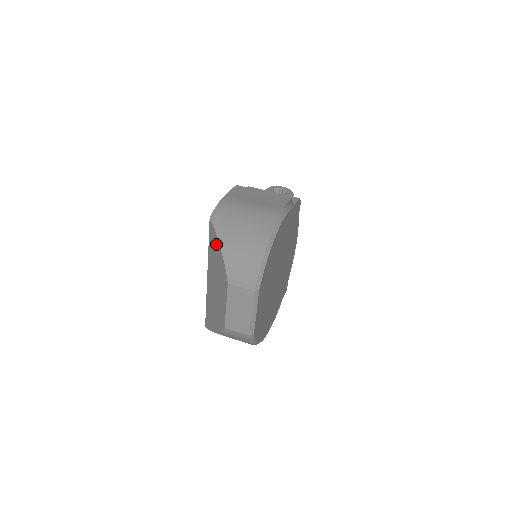
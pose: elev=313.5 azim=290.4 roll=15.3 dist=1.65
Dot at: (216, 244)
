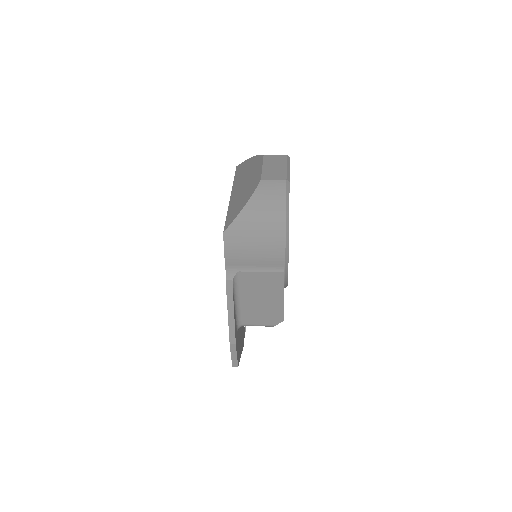
Dot at: (246, 163)
